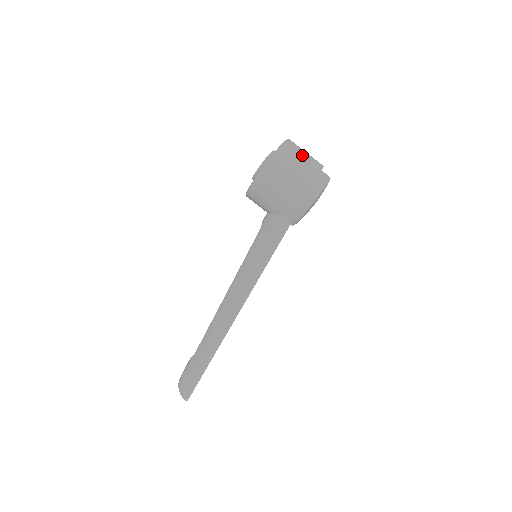
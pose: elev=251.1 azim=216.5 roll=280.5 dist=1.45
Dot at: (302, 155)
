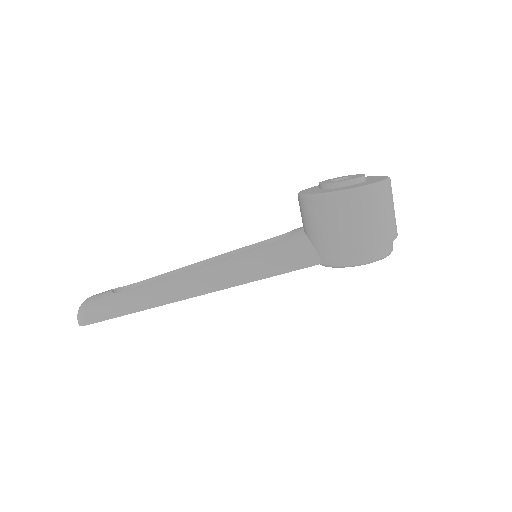
Dot at: (389, 209)
